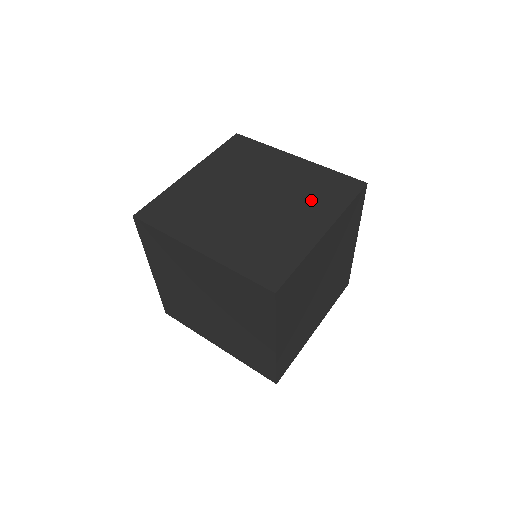
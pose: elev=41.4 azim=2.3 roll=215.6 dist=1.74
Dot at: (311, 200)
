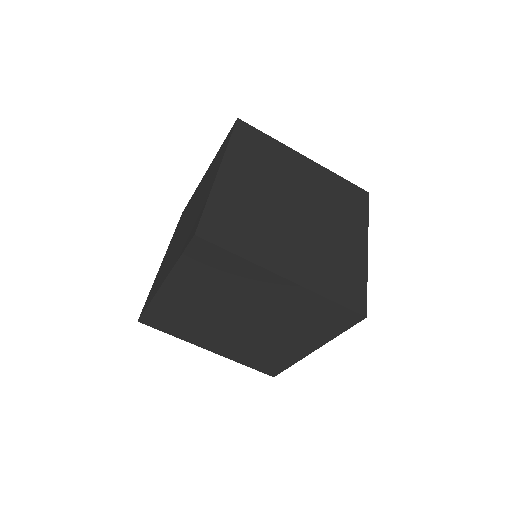
Dot at: (342, 211)
